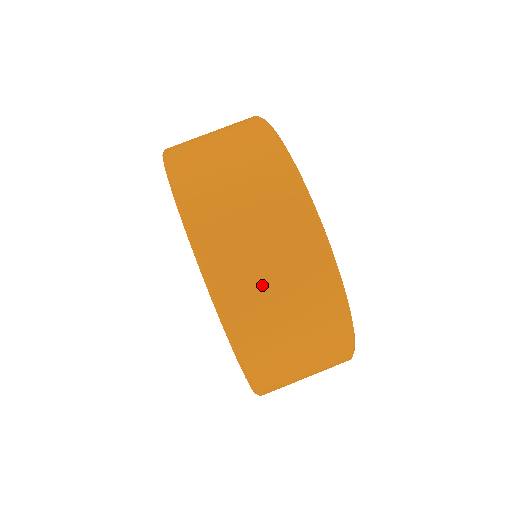
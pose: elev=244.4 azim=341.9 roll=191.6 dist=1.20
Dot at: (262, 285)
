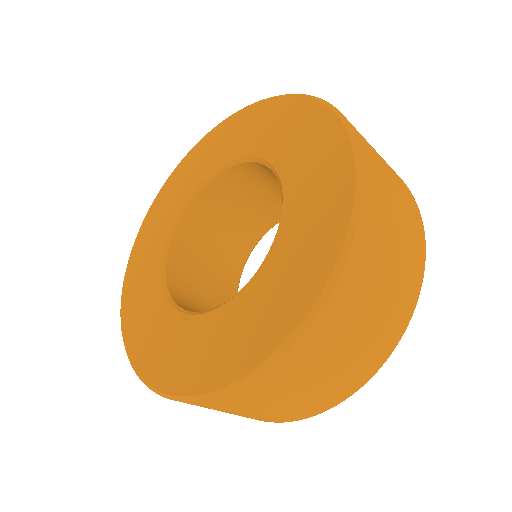
Dot at: (389, 193)
